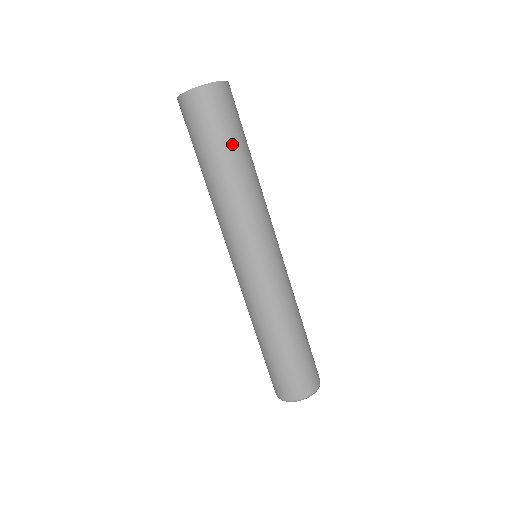
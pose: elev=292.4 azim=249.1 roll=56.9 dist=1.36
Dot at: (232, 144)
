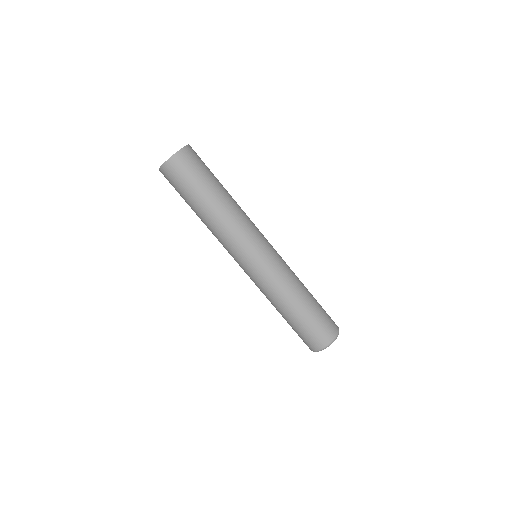
Dot at: (216, 180)
